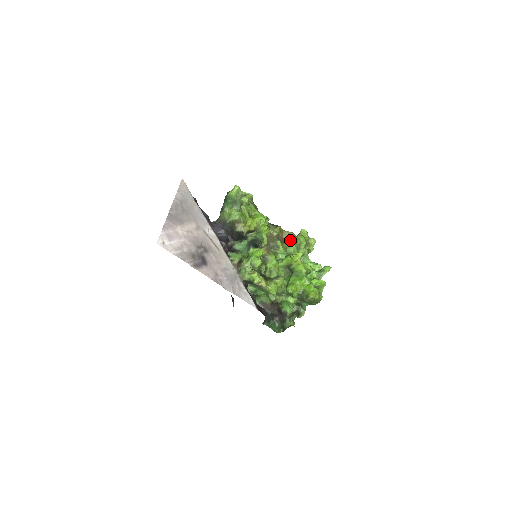
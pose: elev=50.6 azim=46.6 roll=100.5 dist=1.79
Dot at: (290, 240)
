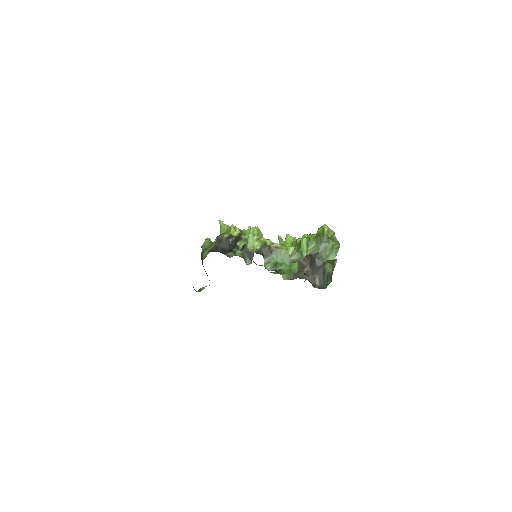
Dot at: occluded
